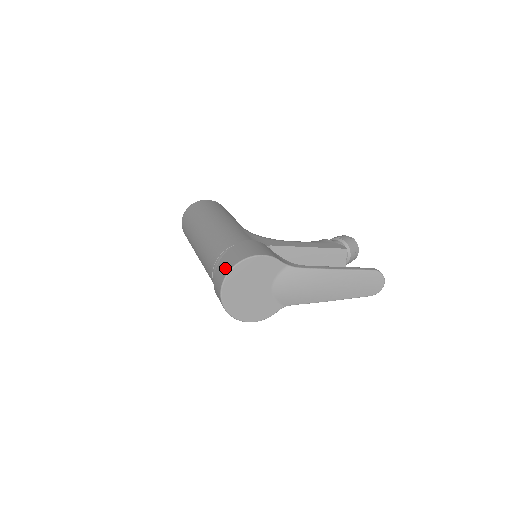
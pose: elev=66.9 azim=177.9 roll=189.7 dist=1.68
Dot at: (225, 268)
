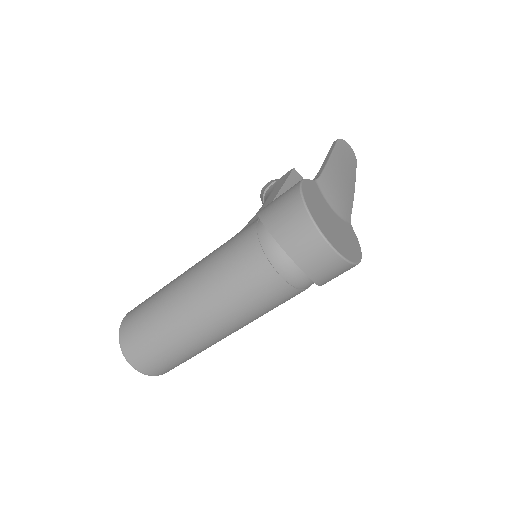
Dot at: (300, 225)
